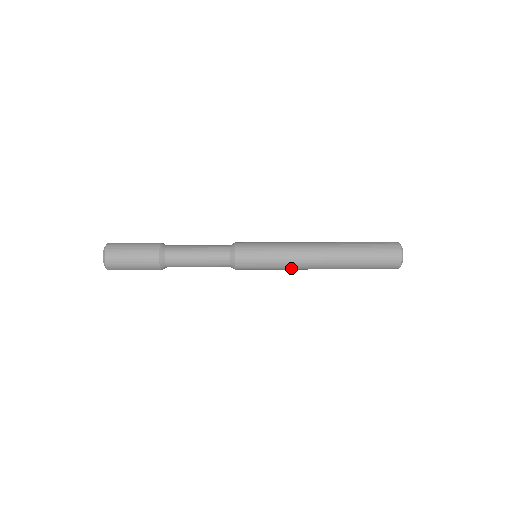
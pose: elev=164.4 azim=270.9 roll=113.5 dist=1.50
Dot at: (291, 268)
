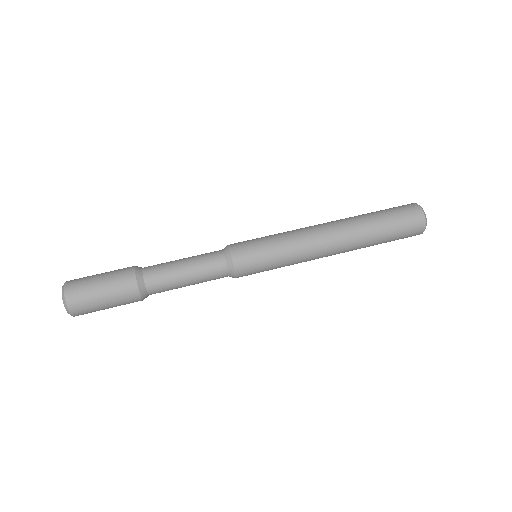
Dot at: (302, 259)
